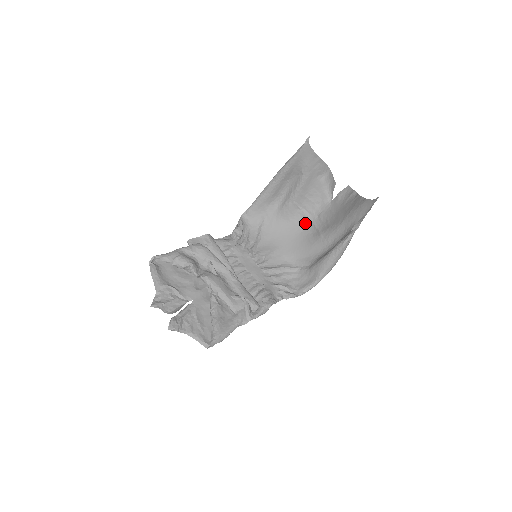
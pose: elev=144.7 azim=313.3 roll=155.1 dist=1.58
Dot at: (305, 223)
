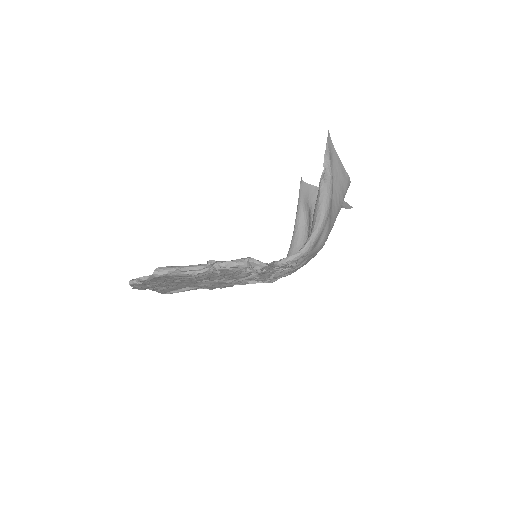
Dot at: occluded
